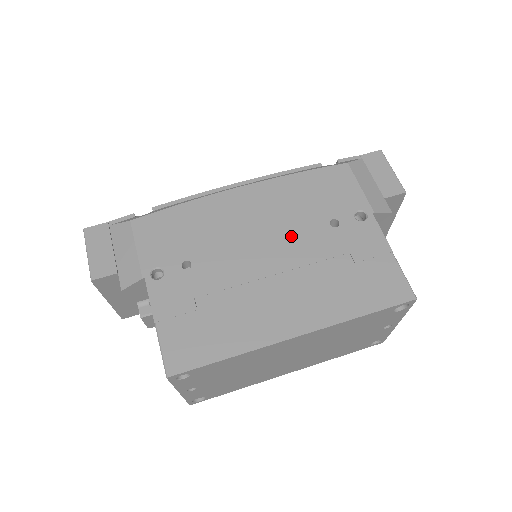
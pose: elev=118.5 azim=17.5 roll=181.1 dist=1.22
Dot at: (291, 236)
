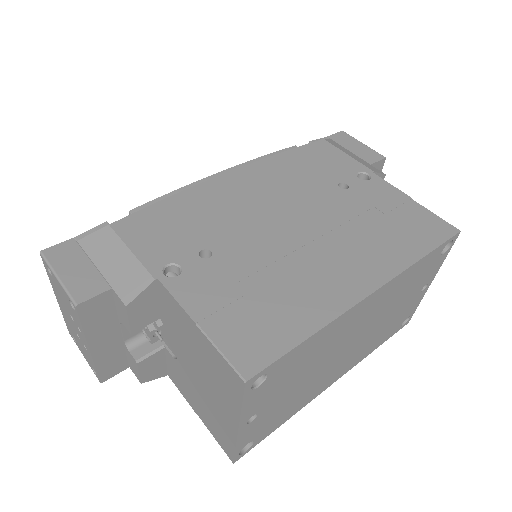
Dot at: (308, 204)
